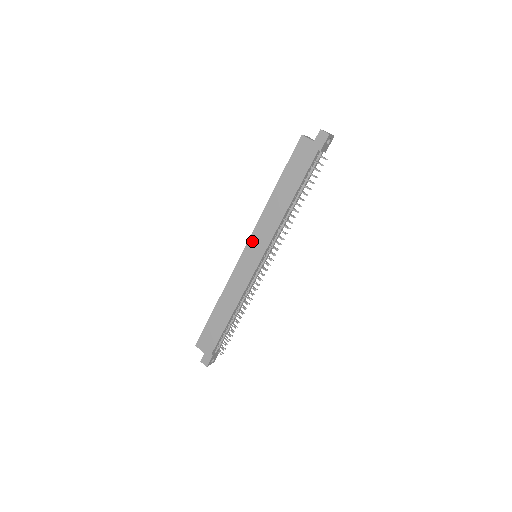
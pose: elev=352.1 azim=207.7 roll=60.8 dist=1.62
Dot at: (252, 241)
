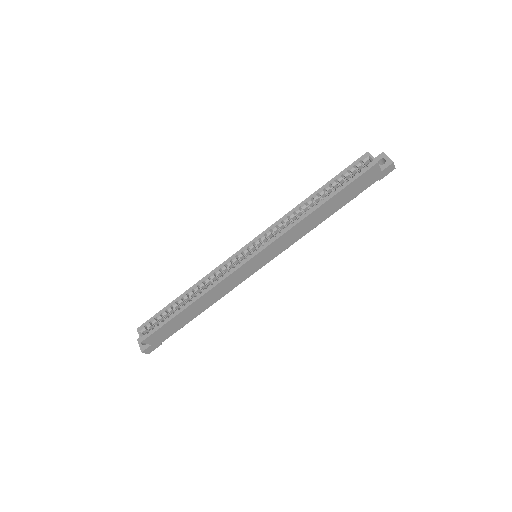
Dot at: (268, 249)
